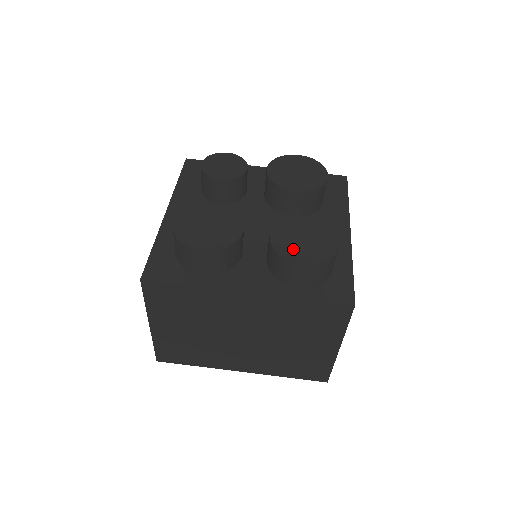
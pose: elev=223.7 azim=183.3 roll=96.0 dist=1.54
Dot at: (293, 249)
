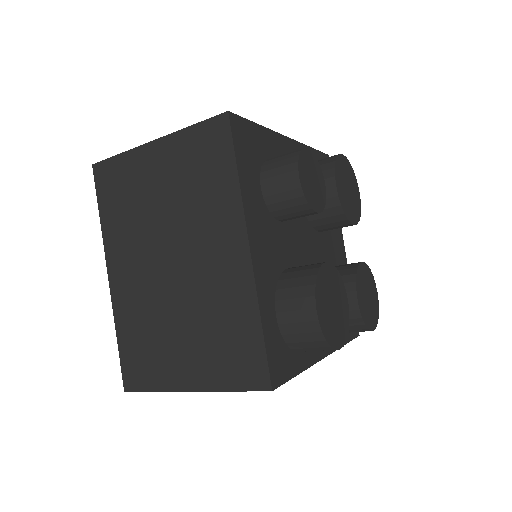
Dot at: (368, 314)
